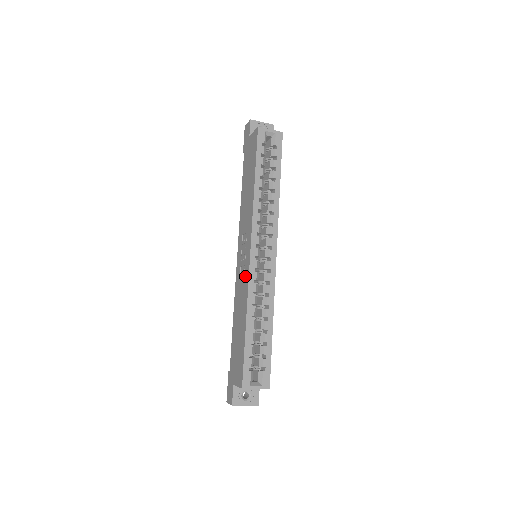
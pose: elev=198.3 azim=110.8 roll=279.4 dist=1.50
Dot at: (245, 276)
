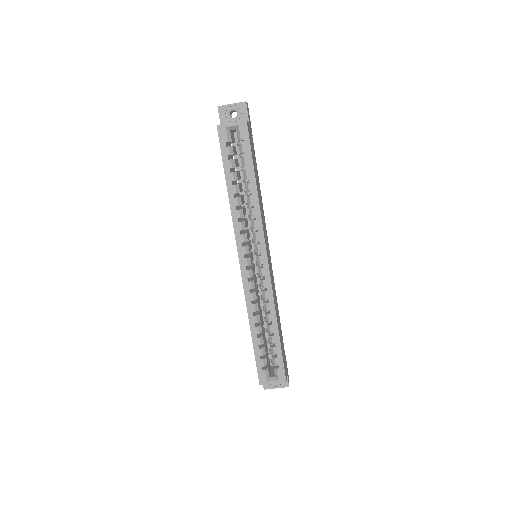
Dot at: occluded
